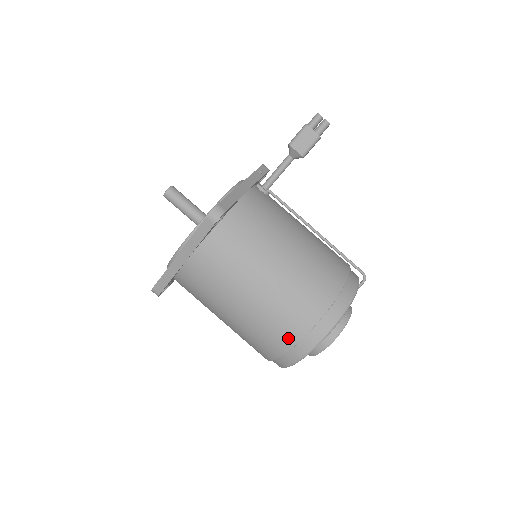
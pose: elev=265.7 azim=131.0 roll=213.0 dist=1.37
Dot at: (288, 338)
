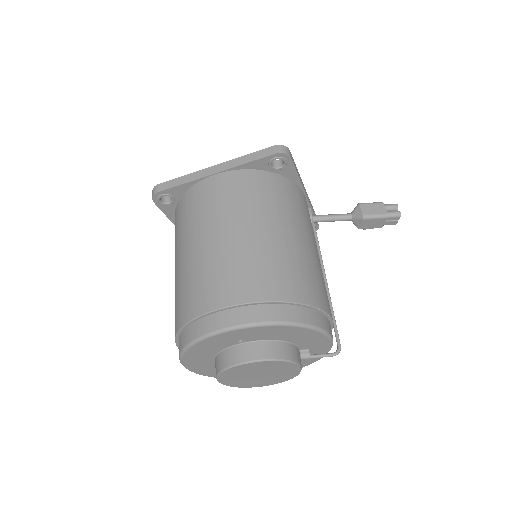
Dot at: (239, 292)
